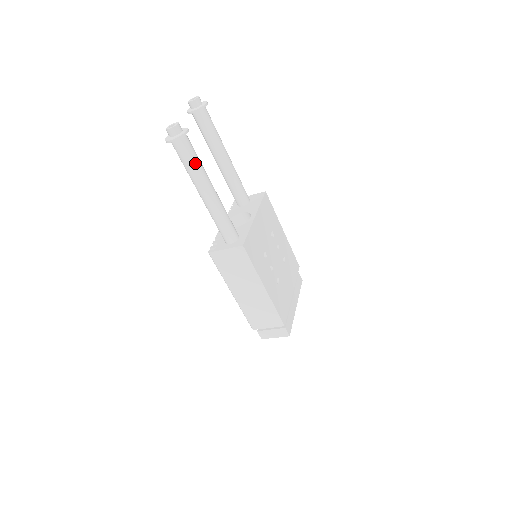
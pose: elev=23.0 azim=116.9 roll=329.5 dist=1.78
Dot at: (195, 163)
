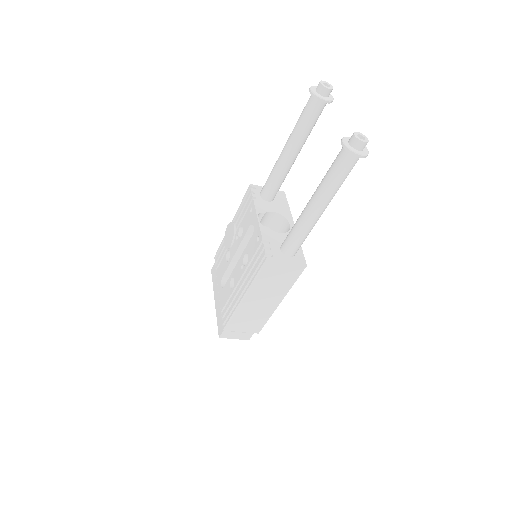
Dot at: occluded
